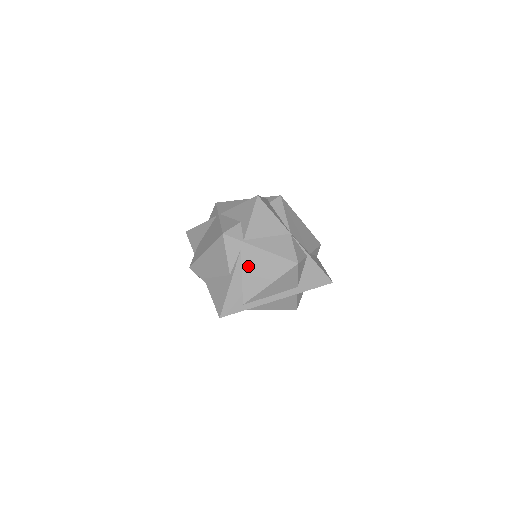
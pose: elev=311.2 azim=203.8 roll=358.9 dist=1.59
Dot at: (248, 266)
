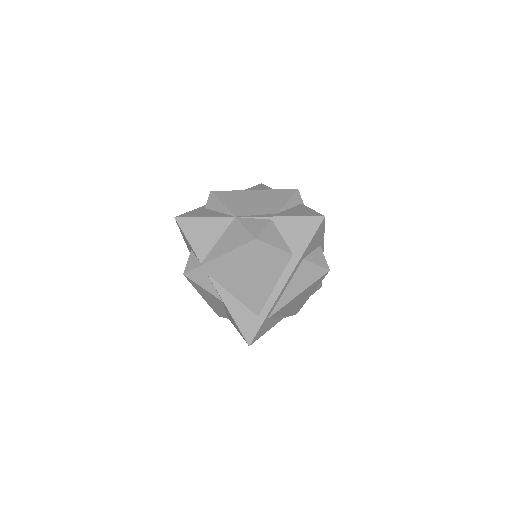
Dot at: (226, 281)
